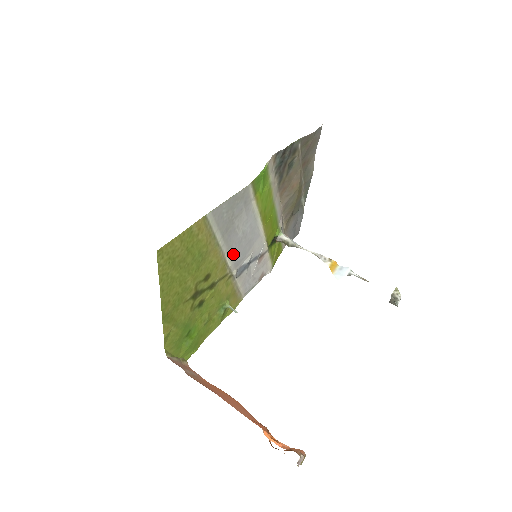
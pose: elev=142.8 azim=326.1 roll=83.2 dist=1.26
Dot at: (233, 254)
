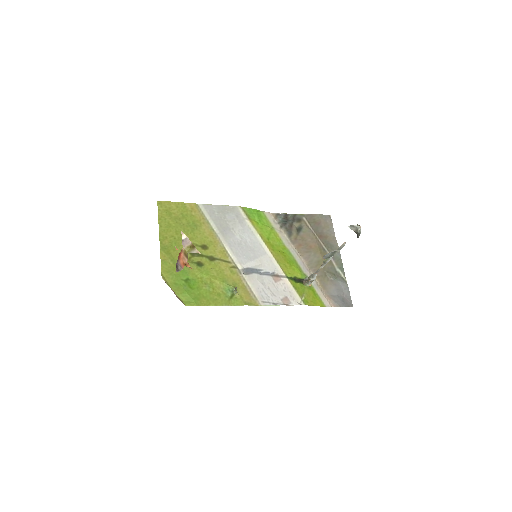
Dot at: (233, 248)
